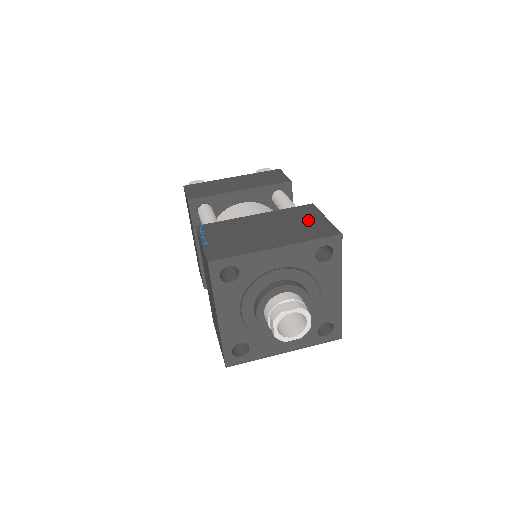
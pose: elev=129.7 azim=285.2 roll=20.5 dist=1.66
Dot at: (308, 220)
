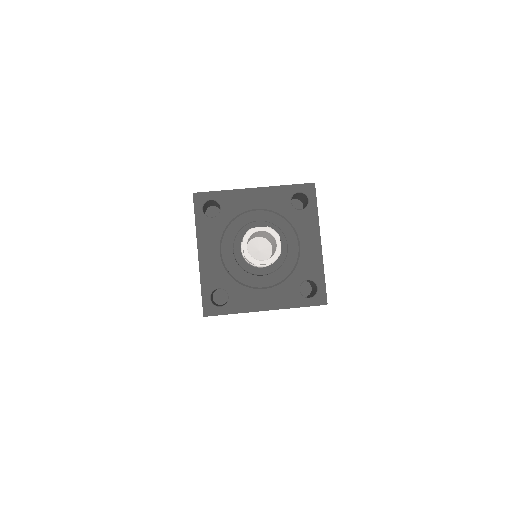
Dot at: occluded
